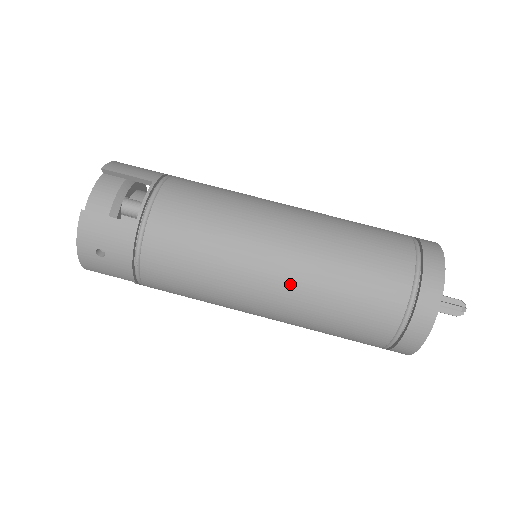
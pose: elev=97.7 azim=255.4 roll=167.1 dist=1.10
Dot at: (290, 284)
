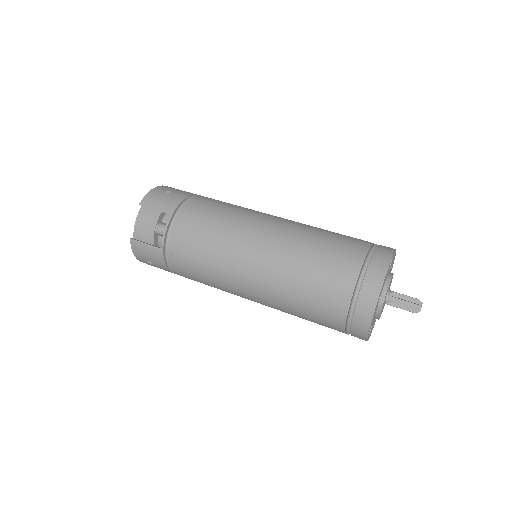
Dot at: (291, 221)
